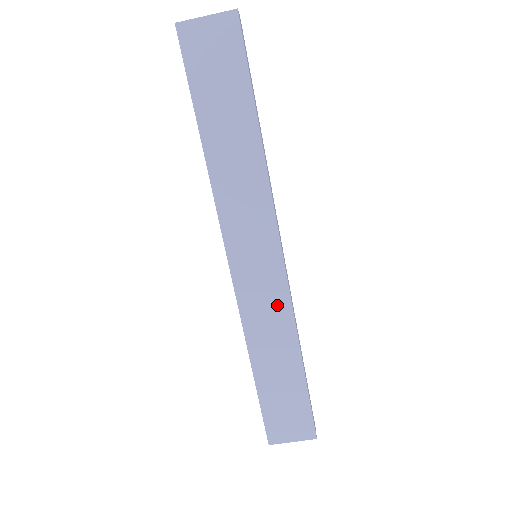
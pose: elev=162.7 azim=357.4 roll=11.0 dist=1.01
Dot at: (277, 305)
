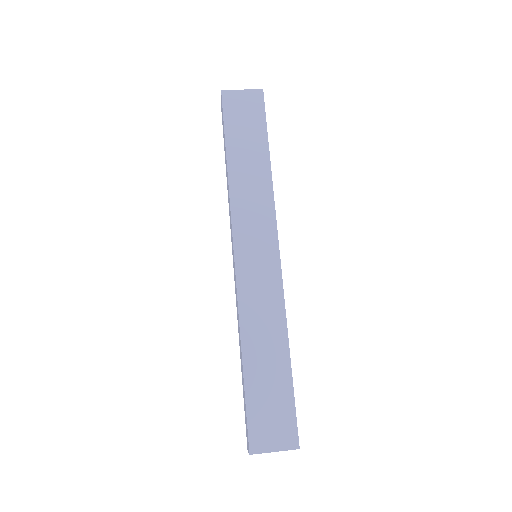
Dot at: (271, 296)
